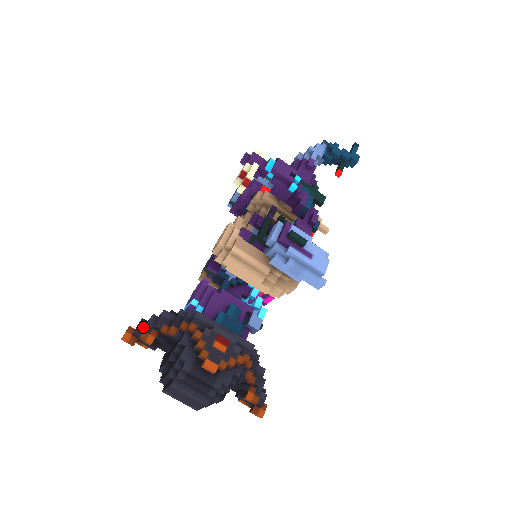
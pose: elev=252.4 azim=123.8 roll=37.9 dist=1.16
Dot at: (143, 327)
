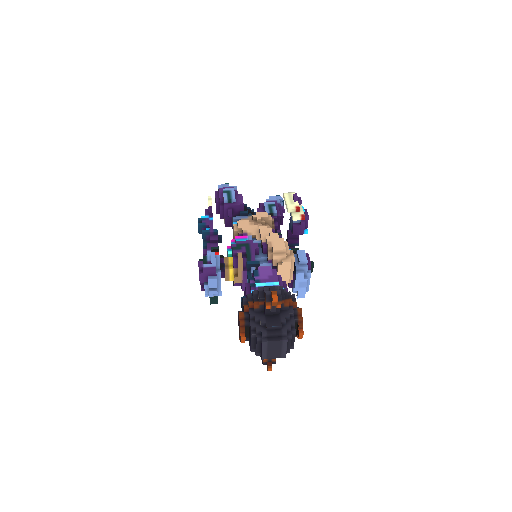
Dot at: occluded
